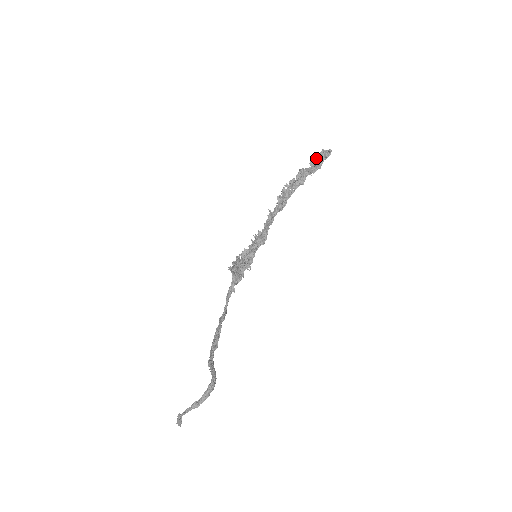
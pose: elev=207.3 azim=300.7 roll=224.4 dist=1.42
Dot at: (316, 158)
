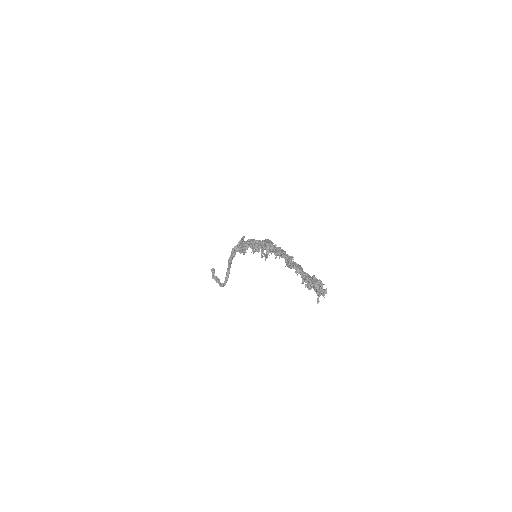
Dot at: (311, 280)
